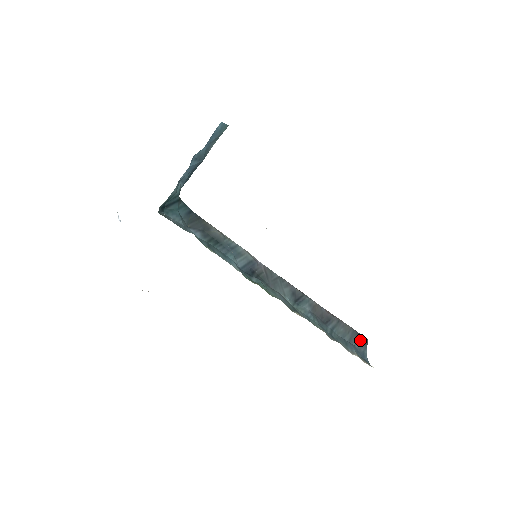
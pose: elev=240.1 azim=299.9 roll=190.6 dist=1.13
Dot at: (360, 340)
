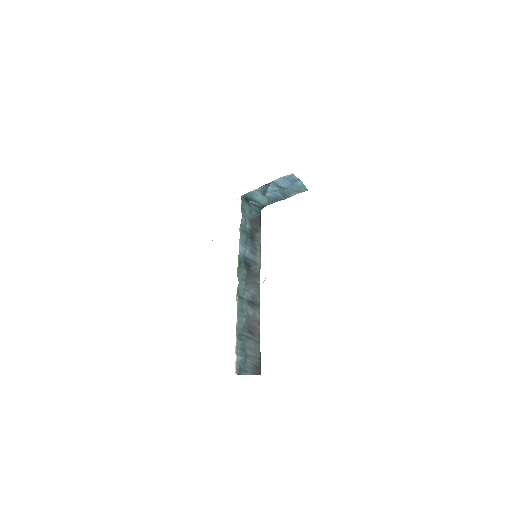
Dot at: (255, 366)
